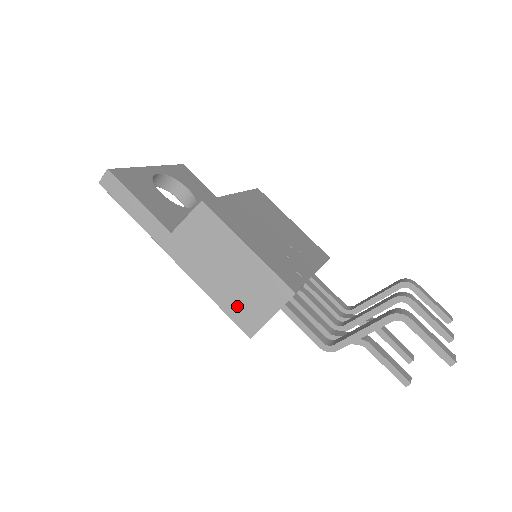
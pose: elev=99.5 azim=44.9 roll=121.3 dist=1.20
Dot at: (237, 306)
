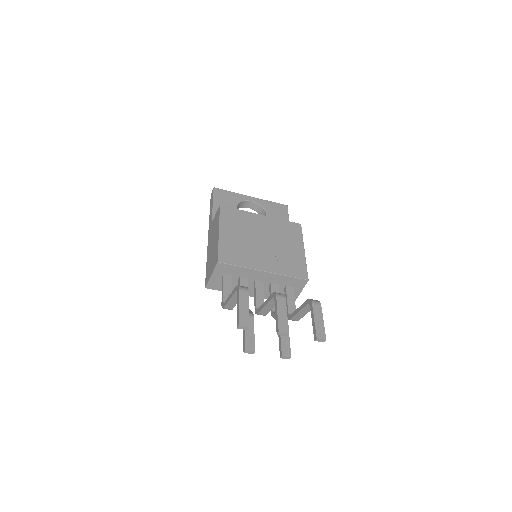
Dot at: (208, 267)
